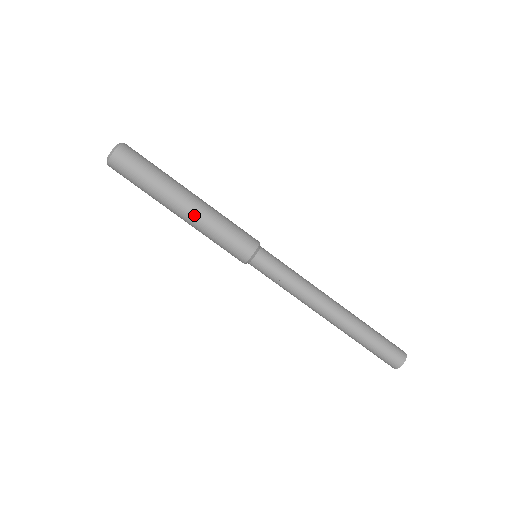
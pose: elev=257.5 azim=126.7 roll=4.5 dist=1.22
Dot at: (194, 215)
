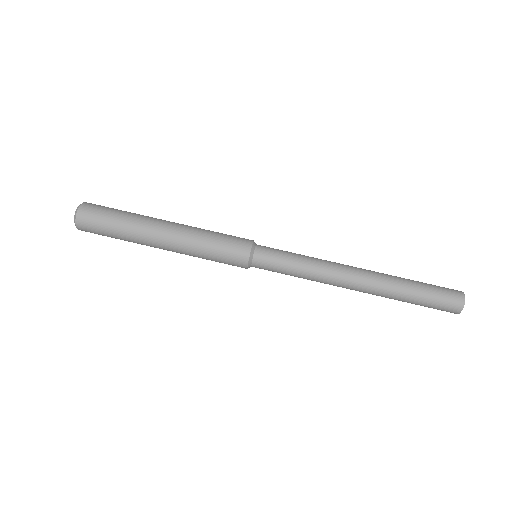
Dot at: (175, 247)
